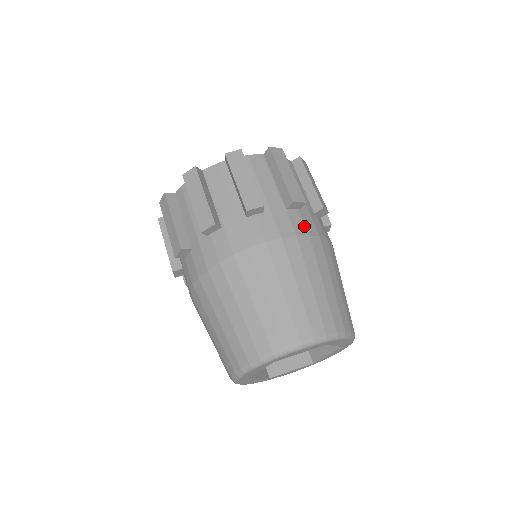
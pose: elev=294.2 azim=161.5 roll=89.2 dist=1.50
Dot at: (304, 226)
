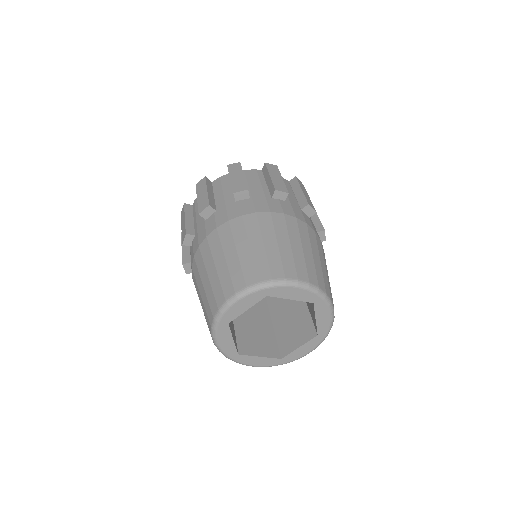
Dot at: (312, 225)
